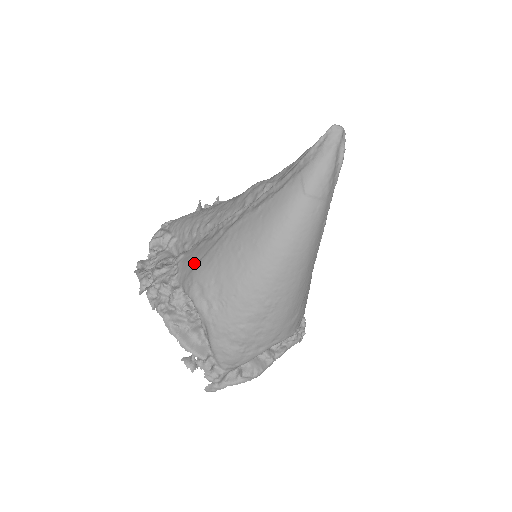
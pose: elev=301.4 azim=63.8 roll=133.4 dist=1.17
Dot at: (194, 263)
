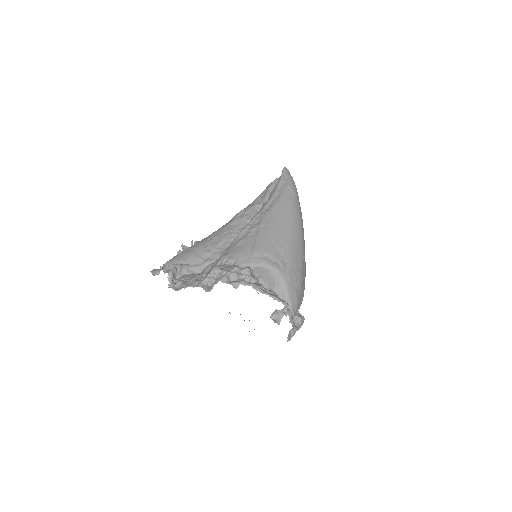
Dot at: (249, 249)
